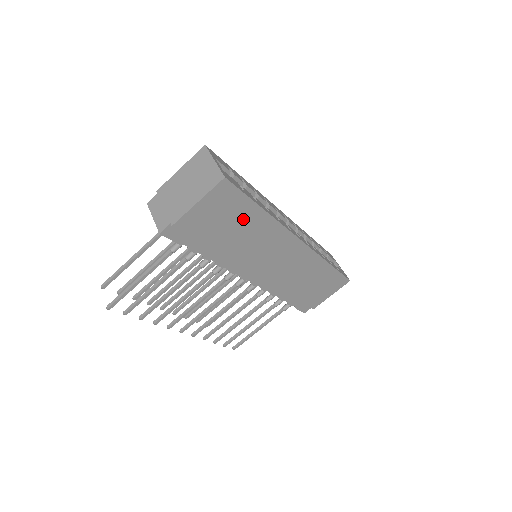
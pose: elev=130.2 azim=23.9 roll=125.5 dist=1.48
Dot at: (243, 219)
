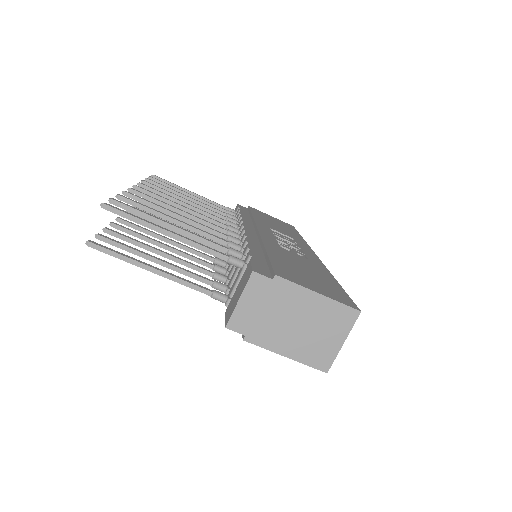
Dot at: occluded
